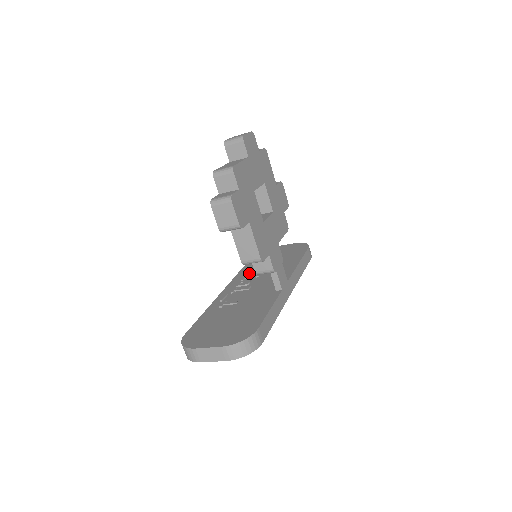
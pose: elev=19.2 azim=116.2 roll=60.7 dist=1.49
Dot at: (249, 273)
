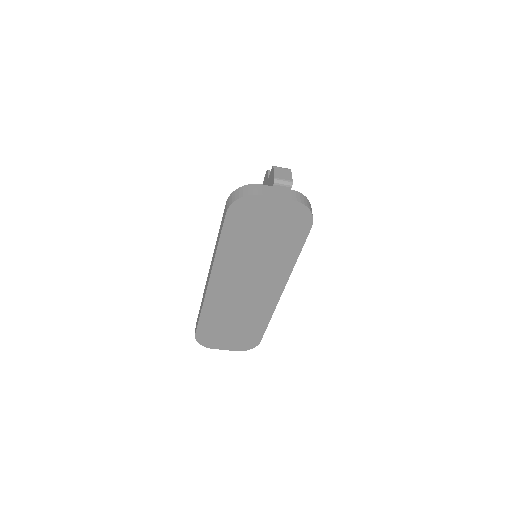
Dot at: occluded
